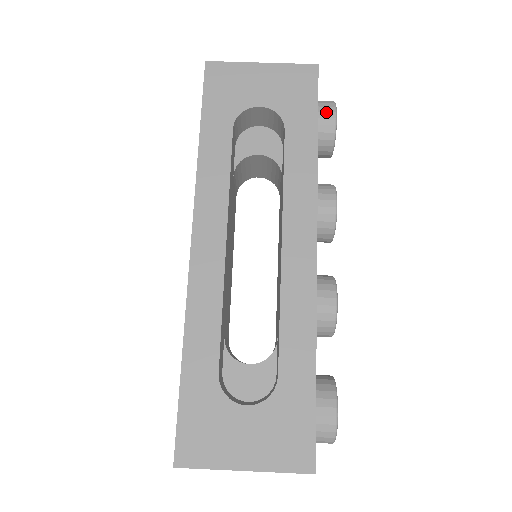
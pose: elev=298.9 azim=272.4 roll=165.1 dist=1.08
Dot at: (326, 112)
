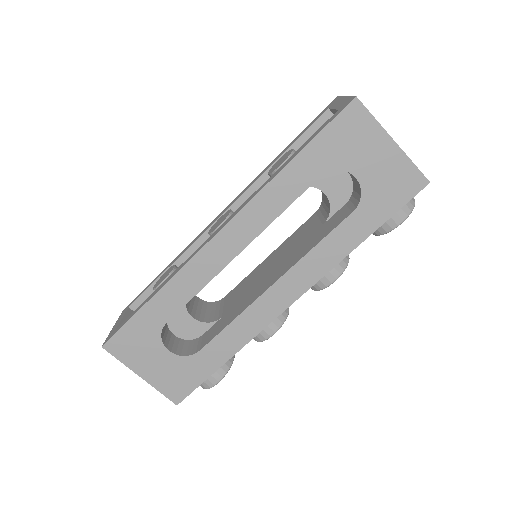
Dot at: (398, 215)
